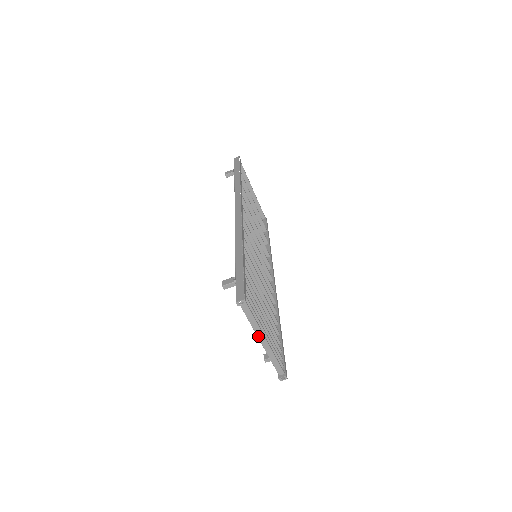
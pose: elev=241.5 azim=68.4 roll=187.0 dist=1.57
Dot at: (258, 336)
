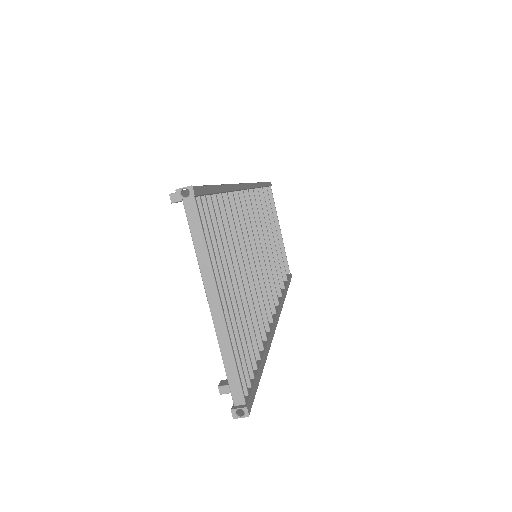
Dot at: (206, 290)
